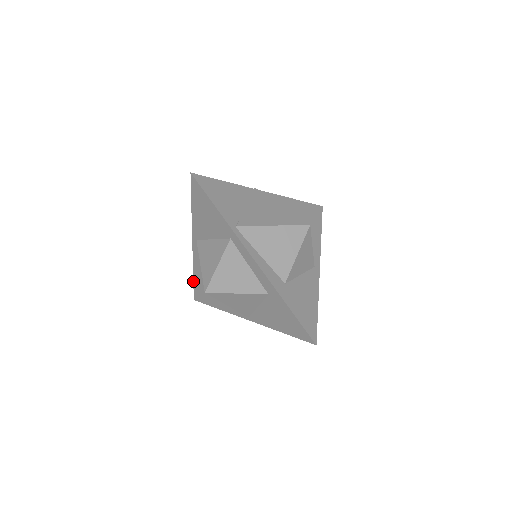
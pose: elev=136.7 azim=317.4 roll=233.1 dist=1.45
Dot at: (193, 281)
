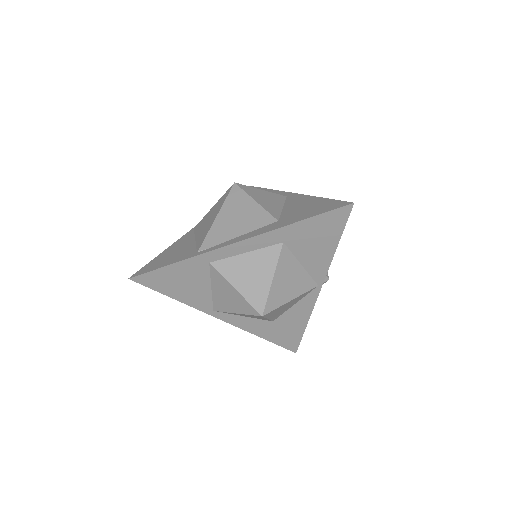
Dot at: occluded
